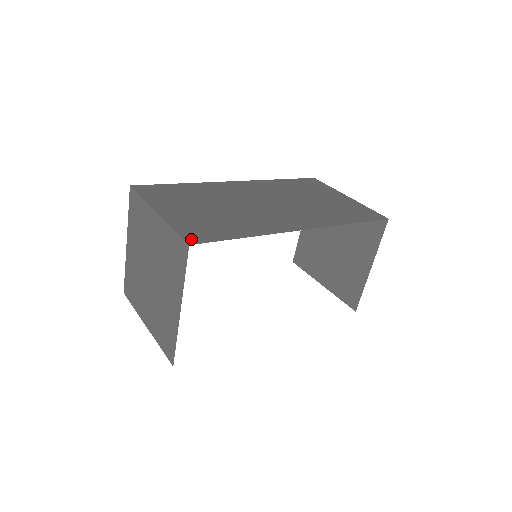
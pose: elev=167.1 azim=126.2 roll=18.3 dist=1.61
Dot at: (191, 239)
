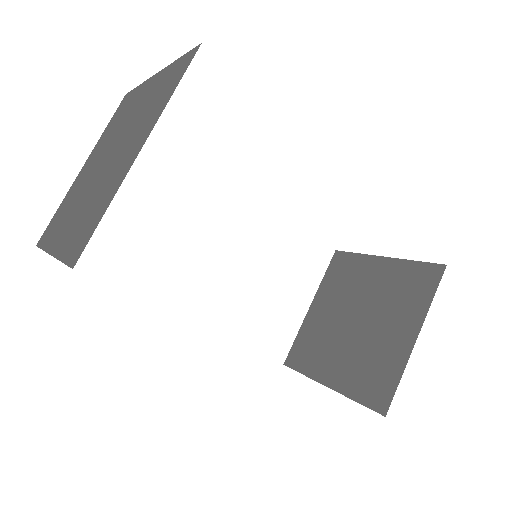
Dot at: occluded
